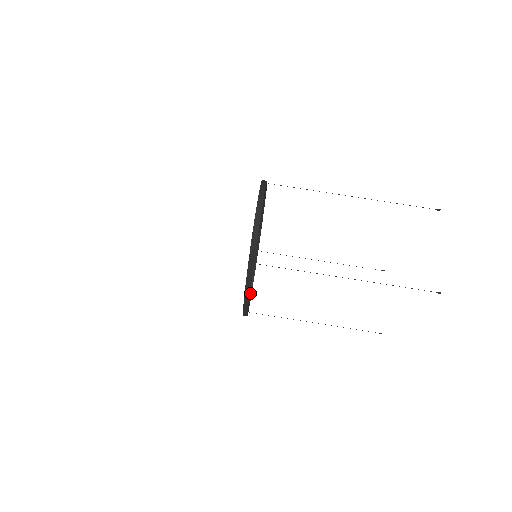
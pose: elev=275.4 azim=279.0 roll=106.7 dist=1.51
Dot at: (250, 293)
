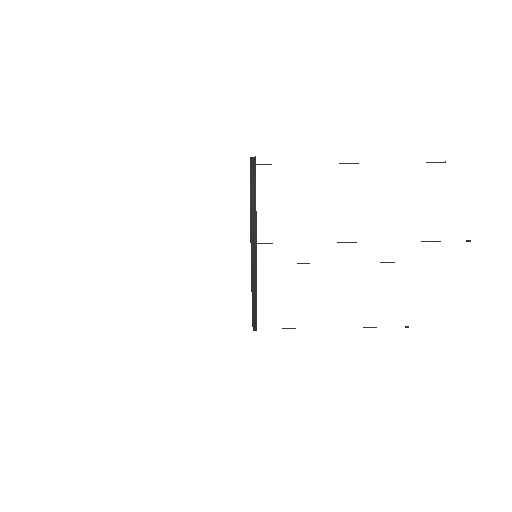
Dot at: occluded
